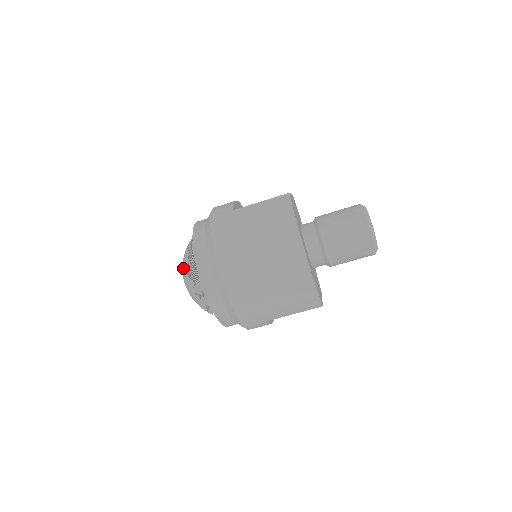
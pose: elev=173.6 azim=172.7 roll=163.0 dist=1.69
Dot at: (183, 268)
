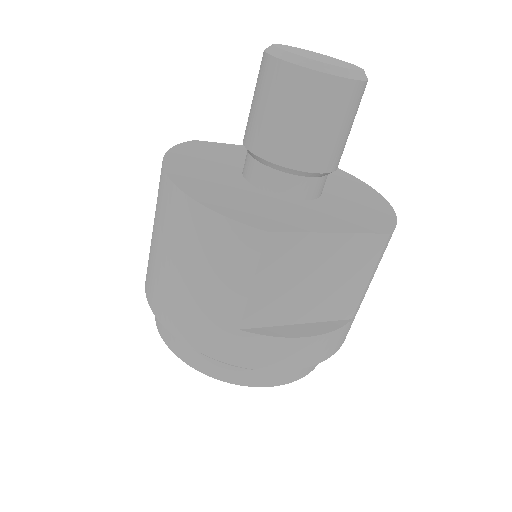
Dot at: occluded
